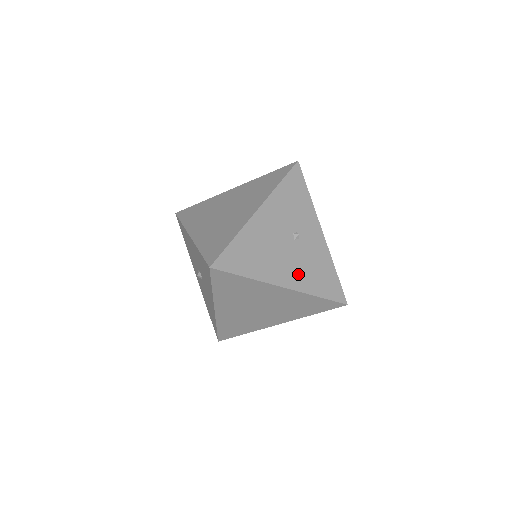
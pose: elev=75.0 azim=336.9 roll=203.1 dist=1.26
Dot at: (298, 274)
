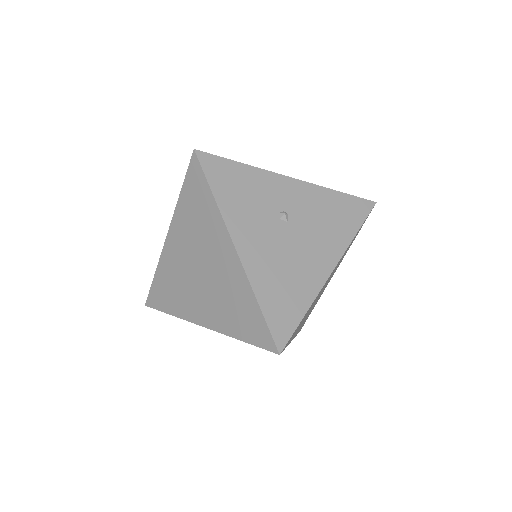
Dot at: (325, 243)
